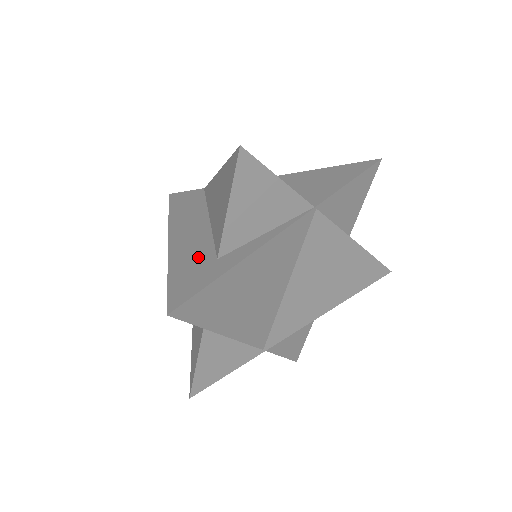
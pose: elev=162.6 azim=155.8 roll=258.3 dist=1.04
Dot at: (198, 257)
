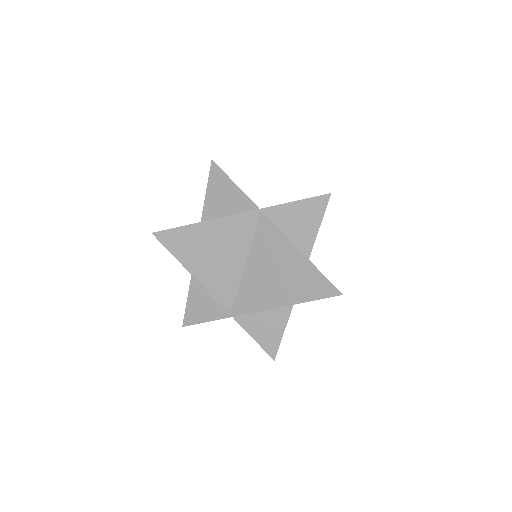
Dot at: occluded
